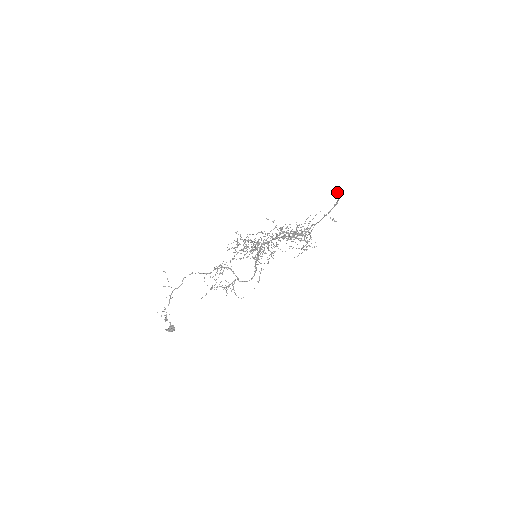
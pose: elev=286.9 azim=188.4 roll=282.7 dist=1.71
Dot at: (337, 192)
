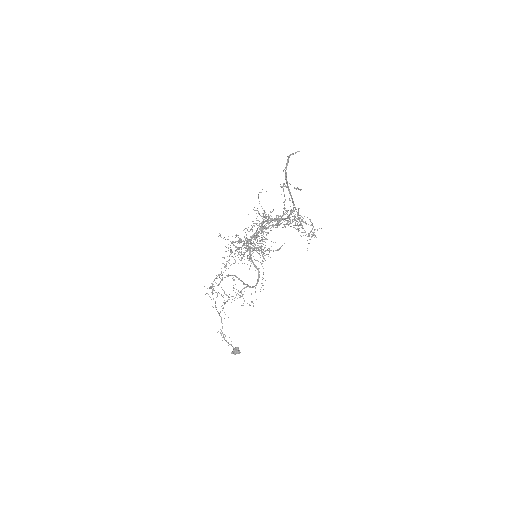
Dot at: (290, 155)
